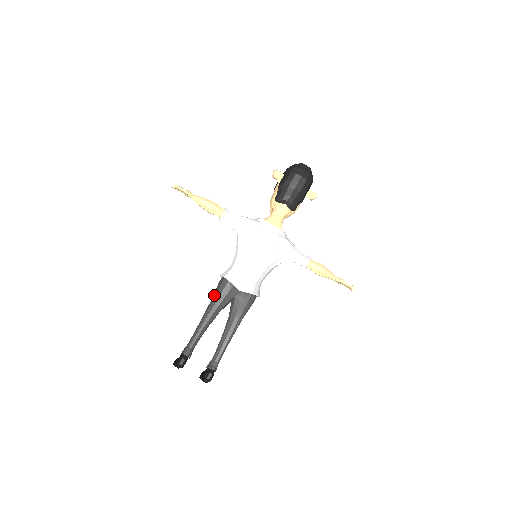
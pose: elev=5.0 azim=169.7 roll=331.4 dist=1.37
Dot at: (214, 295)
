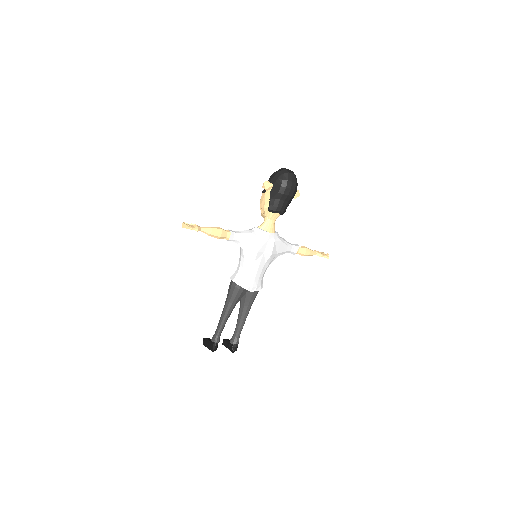
Dot at: (230, 296)
